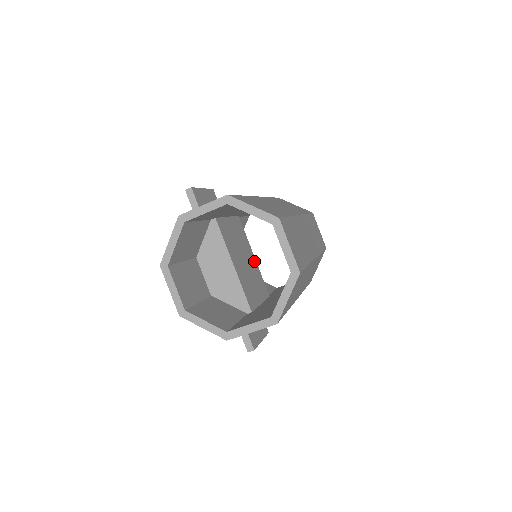
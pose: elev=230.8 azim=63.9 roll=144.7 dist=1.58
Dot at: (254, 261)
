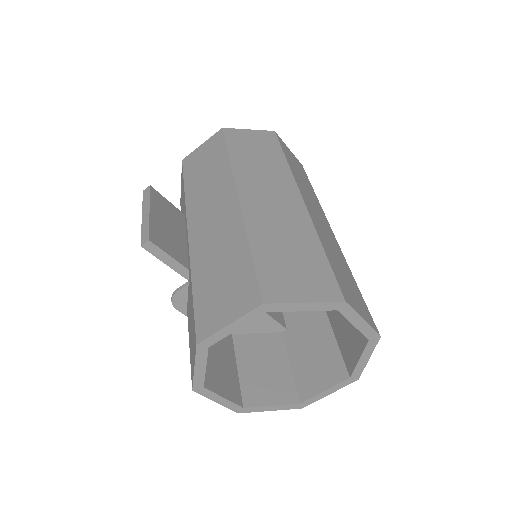
Dot at: occluded
